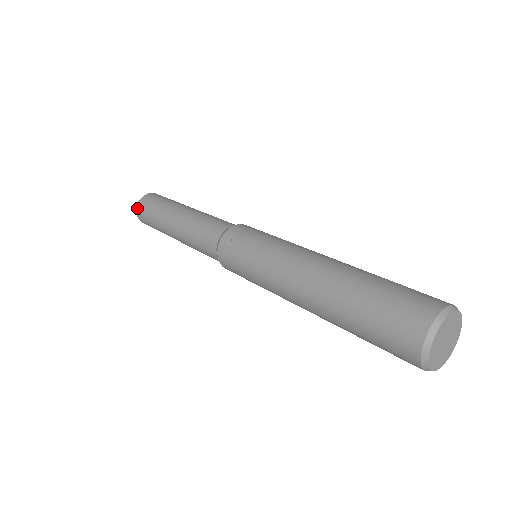
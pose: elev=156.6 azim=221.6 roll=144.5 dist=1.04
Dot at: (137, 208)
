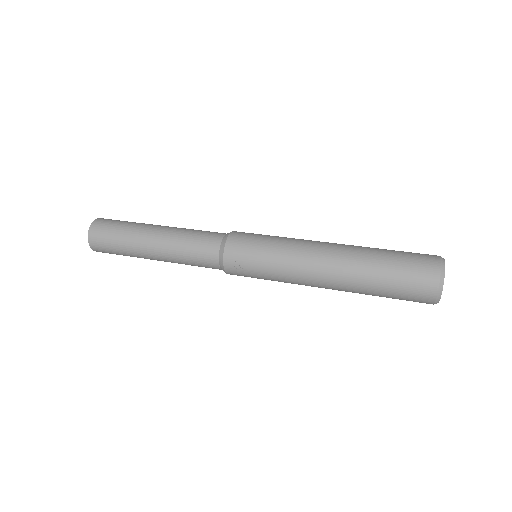
Dot at: occluded
